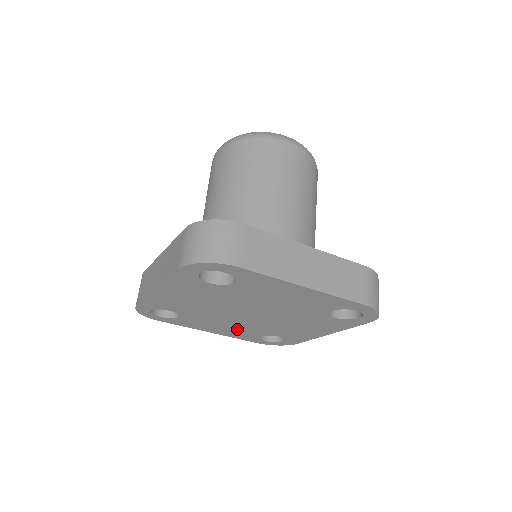
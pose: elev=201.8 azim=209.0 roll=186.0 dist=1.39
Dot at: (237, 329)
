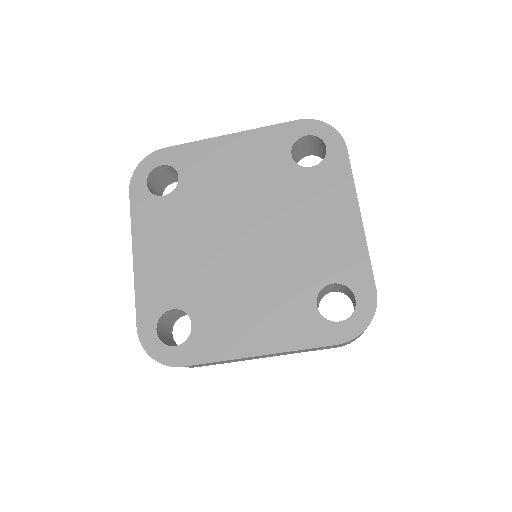
Dot at: (175, 268)
